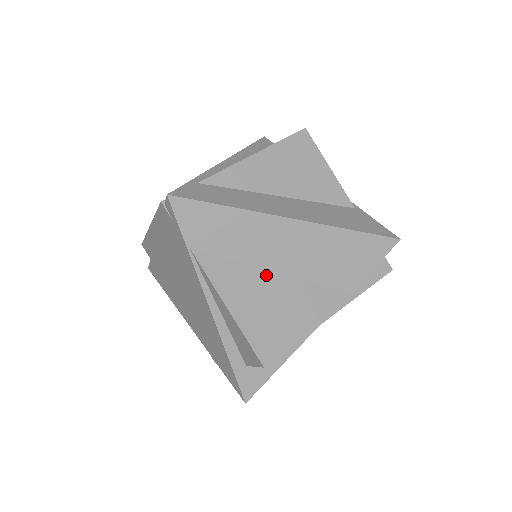
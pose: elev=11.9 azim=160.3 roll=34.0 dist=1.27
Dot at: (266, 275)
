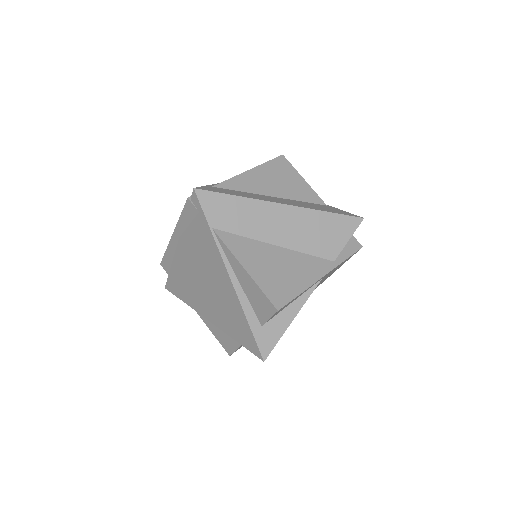
Dot at: (270, 247)
